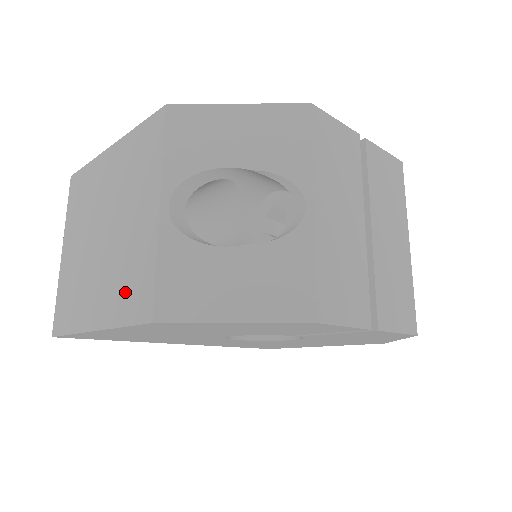
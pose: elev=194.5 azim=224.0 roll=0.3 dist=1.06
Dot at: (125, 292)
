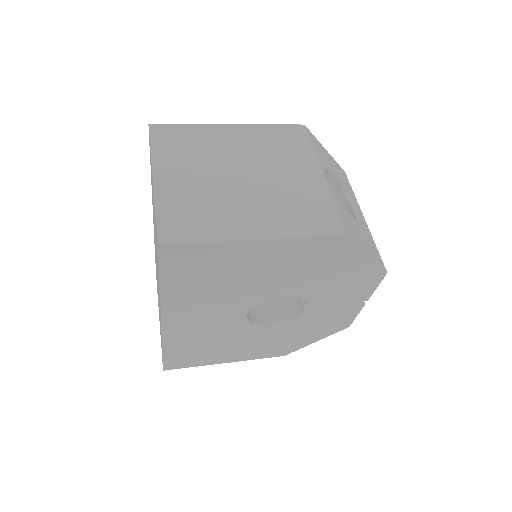
Dot at: (300, 216)
